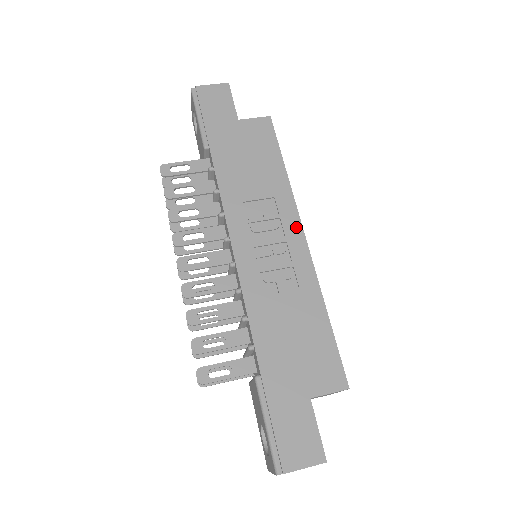
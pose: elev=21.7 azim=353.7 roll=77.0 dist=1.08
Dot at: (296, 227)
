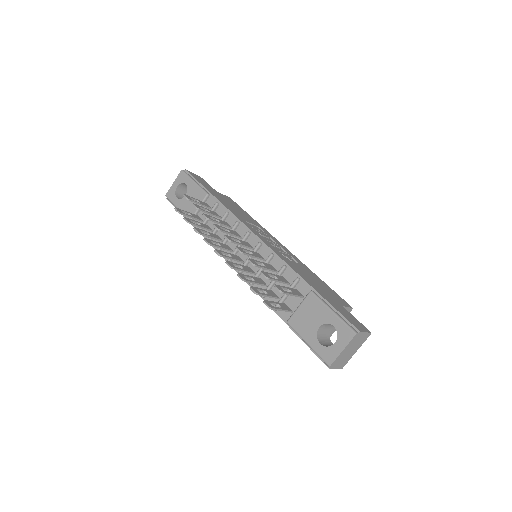
Dot at: (277, 241)
